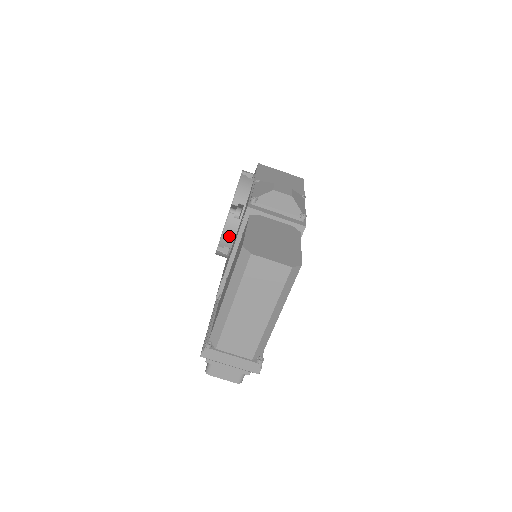
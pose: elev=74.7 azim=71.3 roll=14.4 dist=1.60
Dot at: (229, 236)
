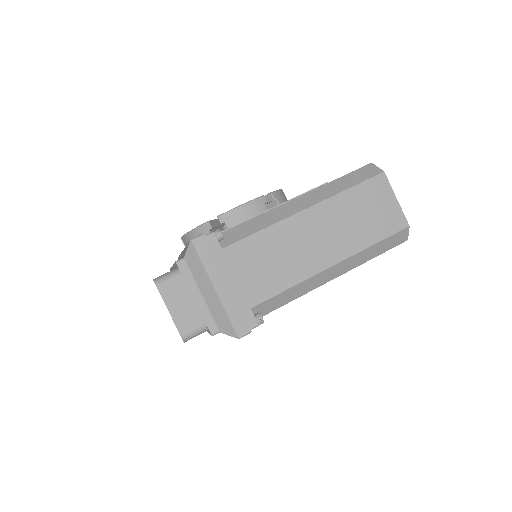
Dot at: (243, 215)
